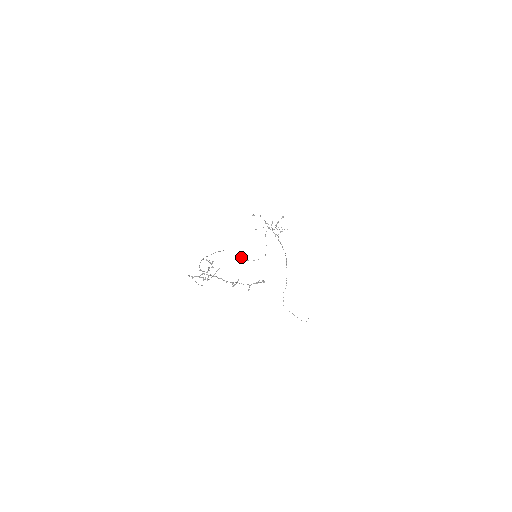
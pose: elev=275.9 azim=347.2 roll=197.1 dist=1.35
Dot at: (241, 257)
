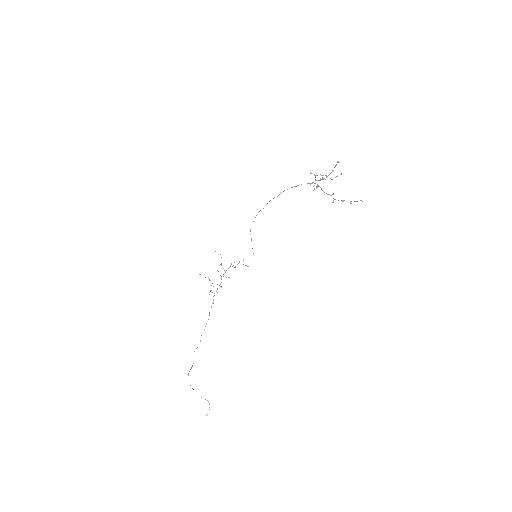
Dot at: occluded
